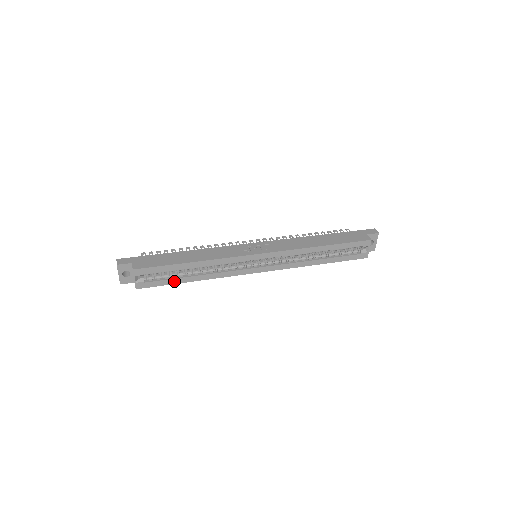
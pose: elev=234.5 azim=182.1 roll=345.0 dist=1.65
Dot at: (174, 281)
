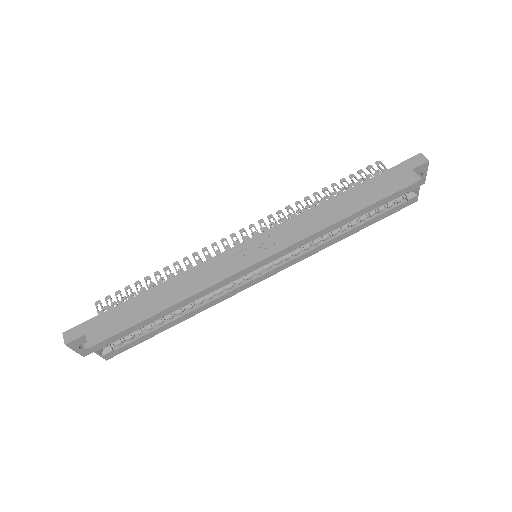
Dot at: (153, 333)
